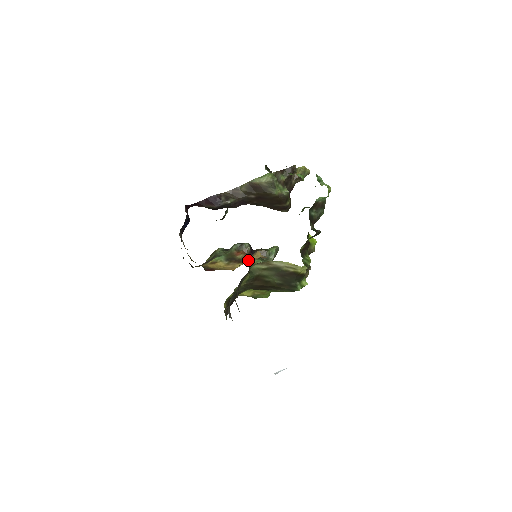
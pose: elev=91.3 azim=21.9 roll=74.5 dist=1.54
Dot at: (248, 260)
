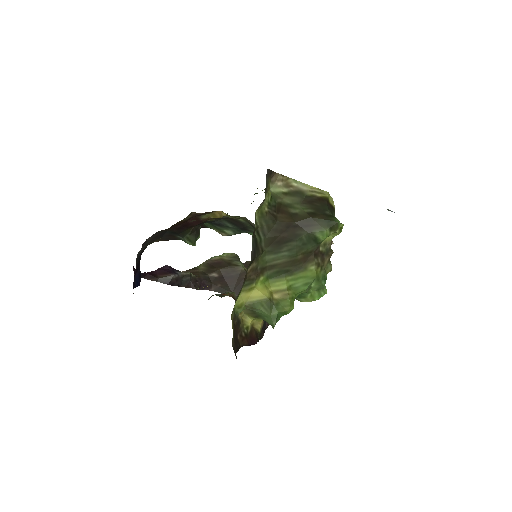
Dot at: occluded
